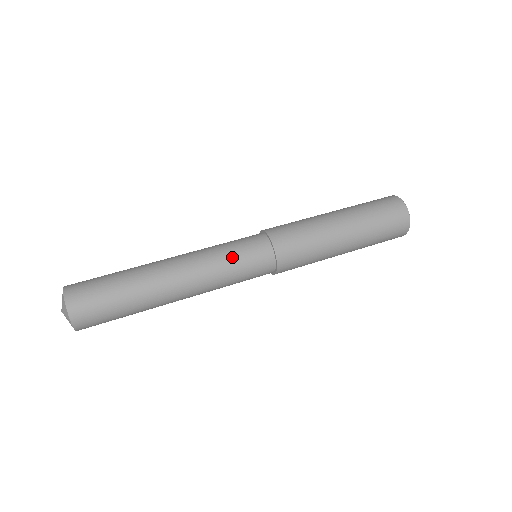
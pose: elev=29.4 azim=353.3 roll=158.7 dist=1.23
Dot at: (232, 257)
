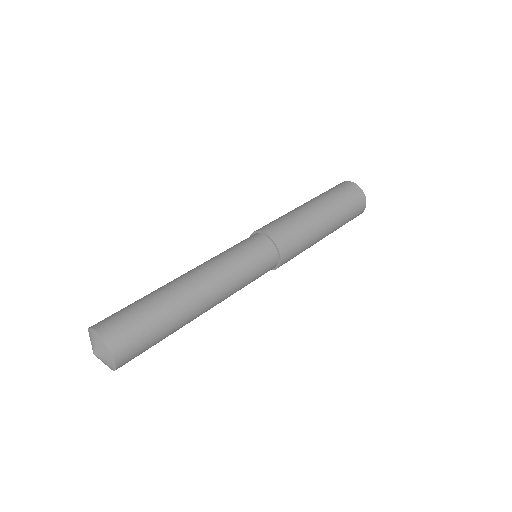
Dot at: (250, 274)
